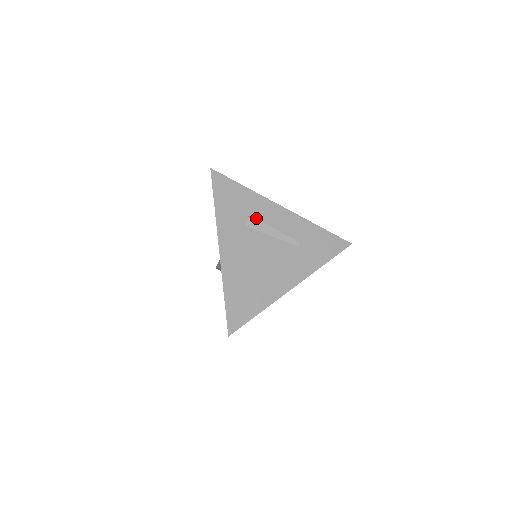
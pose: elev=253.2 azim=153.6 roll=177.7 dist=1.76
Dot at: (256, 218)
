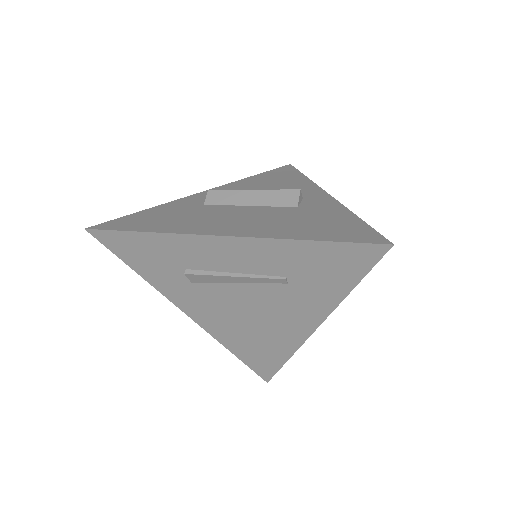
Dot at: (197, 268)
